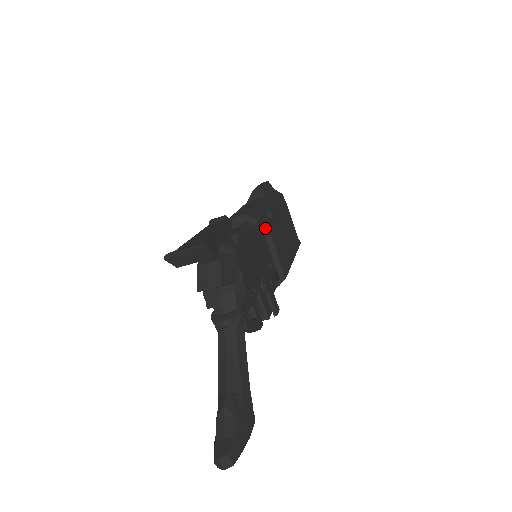
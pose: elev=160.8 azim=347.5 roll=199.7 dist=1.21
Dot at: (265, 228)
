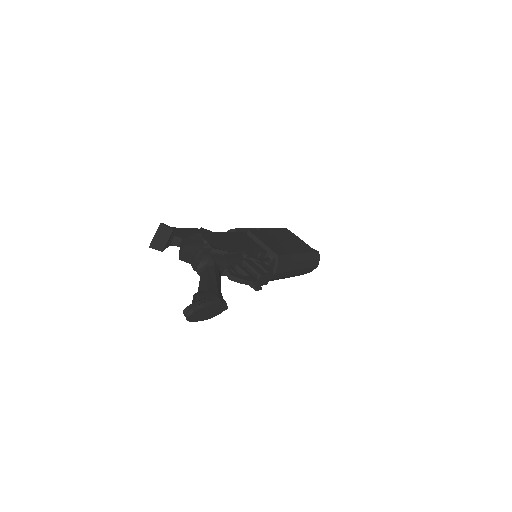
Dot at: (248, 233)
